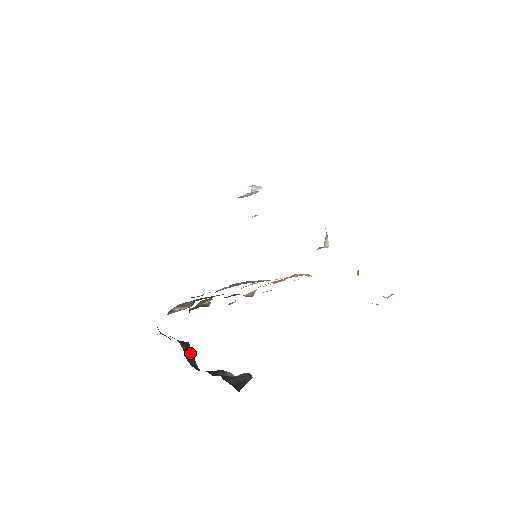
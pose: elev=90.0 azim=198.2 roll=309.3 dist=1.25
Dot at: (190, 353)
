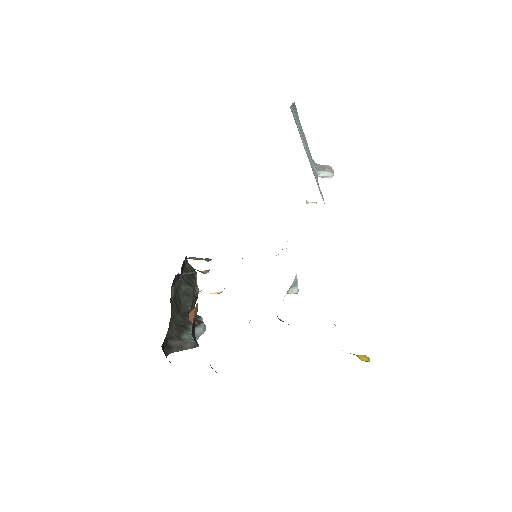
Dot at: (190, 295)
